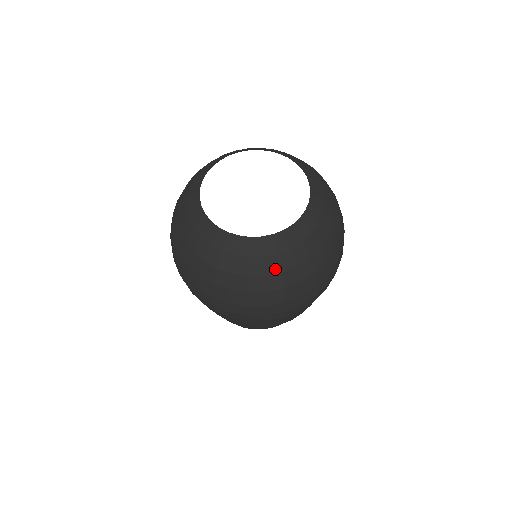
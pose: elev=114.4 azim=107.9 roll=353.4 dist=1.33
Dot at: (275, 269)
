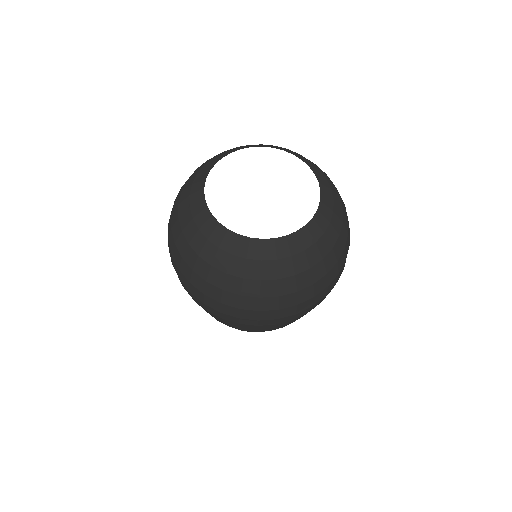
Dot at: (238, 272)
